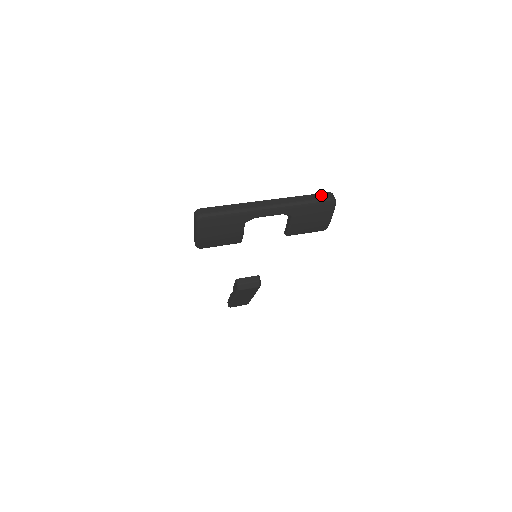
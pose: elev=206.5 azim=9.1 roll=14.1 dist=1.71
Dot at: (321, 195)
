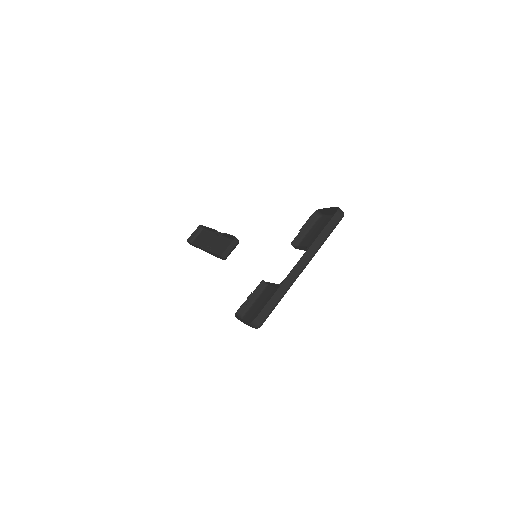
Dot at: (333, 220)
